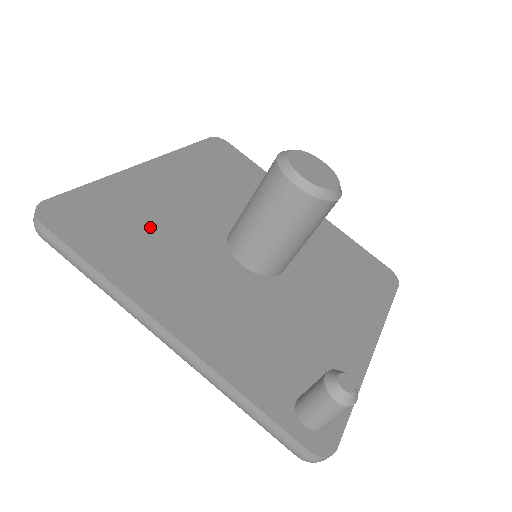
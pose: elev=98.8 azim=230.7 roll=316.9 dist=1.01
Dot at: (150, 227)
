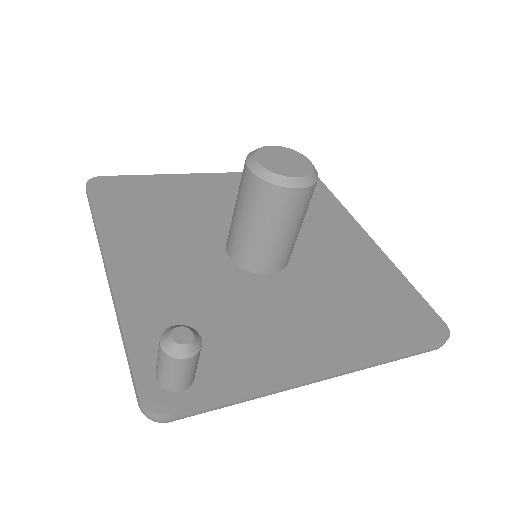
Dot at: (166, 208)
